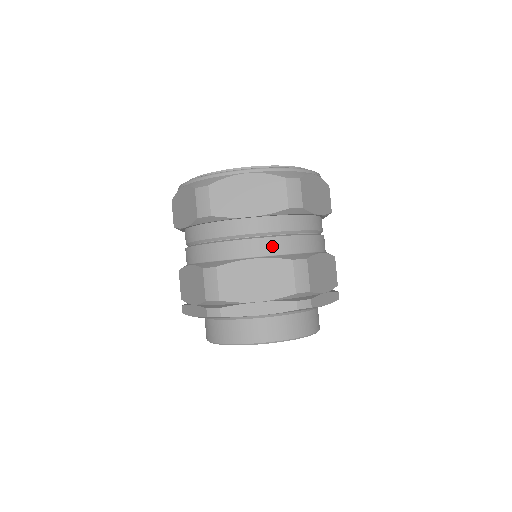
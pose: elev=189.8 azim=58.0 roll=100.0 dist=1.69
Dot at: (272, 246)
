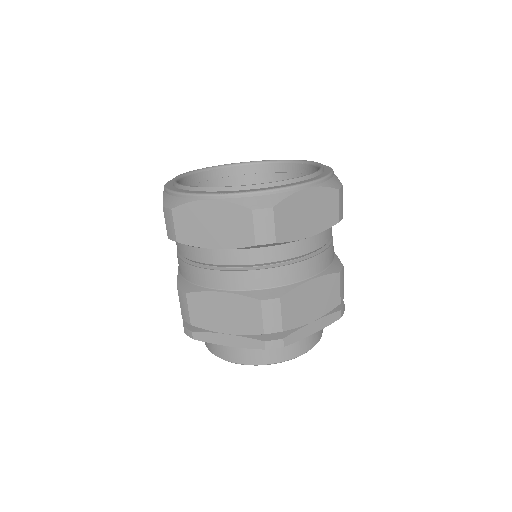
Dot at: (241, 280)
